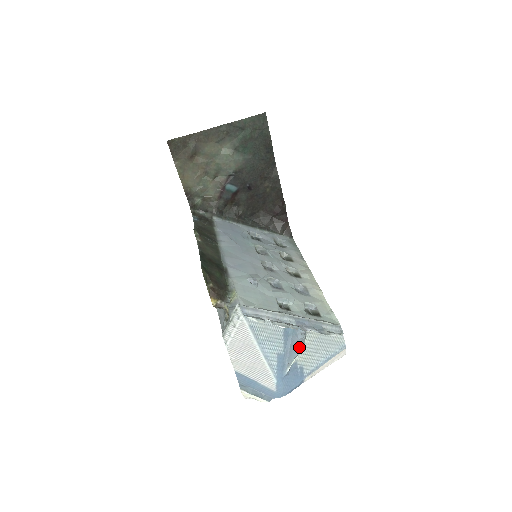
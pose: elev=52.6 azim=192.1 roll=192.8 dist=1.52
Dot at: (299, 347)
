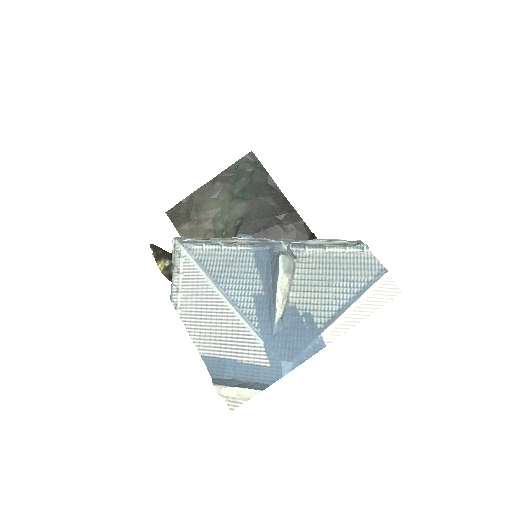
Dot at: (277, 264)
